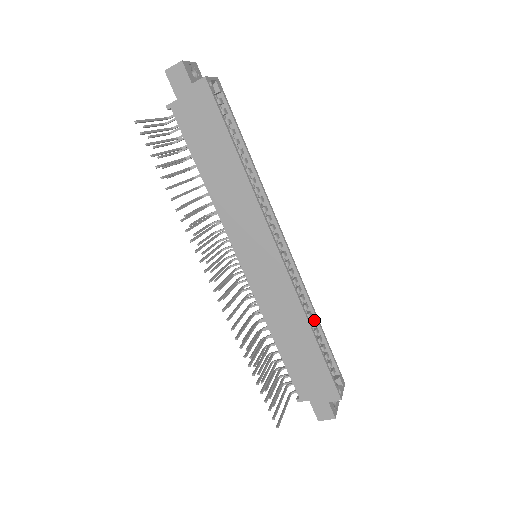
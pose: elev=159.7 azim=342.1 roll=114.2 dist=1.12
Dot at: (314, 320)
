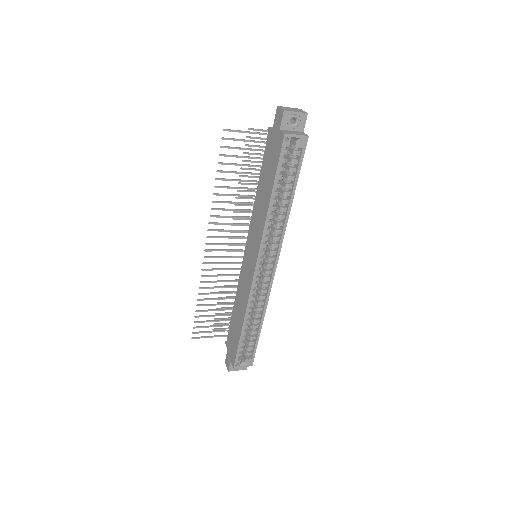
Dot at: (260, 320)
